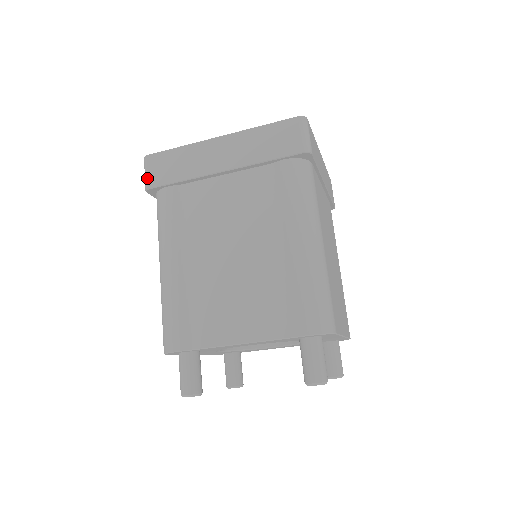
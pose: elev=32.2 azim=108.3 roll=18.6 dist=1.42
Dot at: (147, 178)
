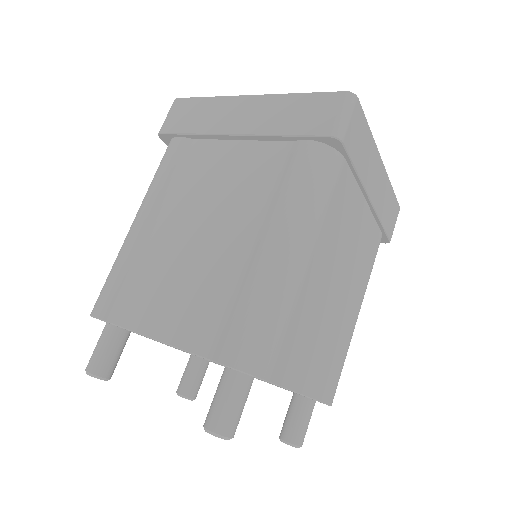
Dot at: (165, 122)
